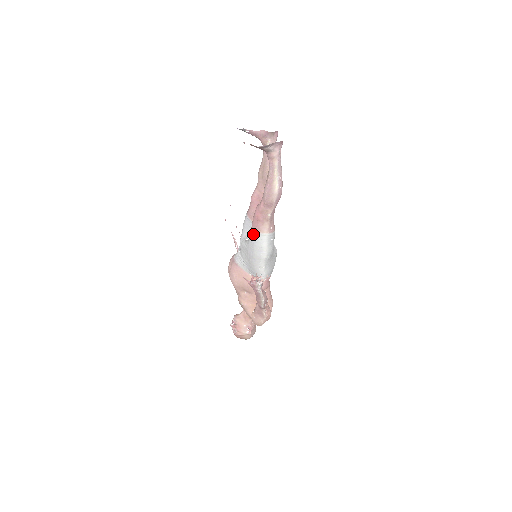
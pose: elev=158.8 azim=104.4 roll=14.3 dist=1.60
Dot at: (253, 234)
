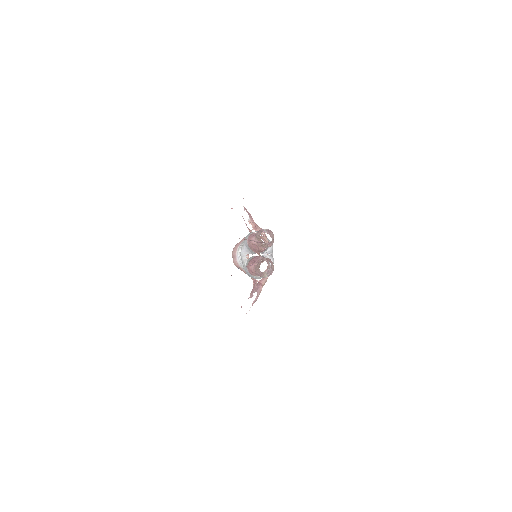
Dot at: (248, 273)
